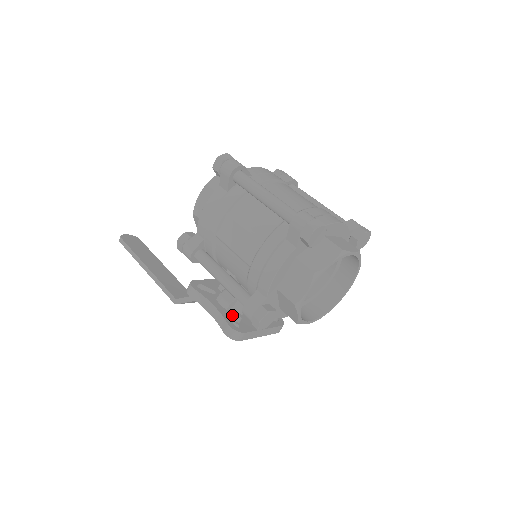
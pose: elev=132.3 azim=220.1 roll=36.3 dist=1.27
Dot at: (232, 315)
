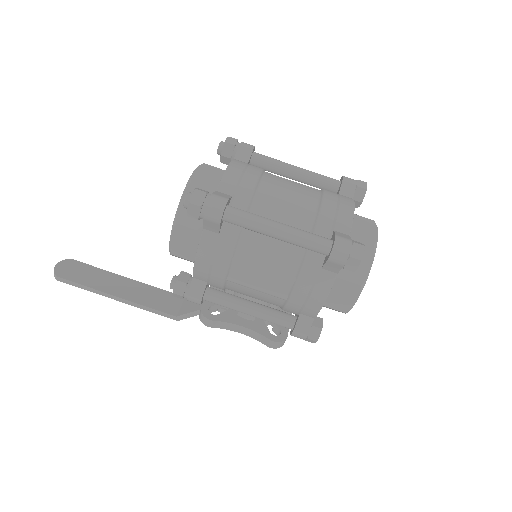
Dot at: (263, 323)
